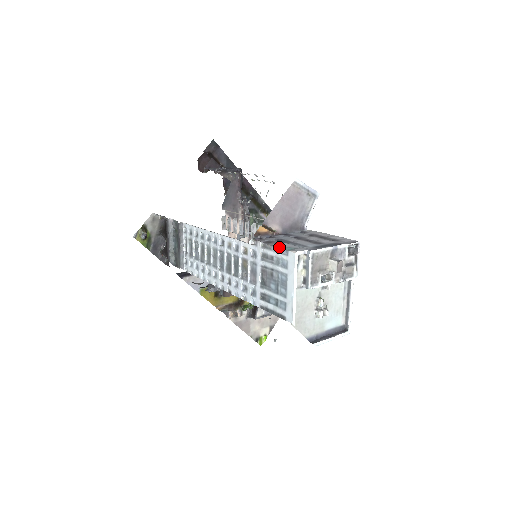
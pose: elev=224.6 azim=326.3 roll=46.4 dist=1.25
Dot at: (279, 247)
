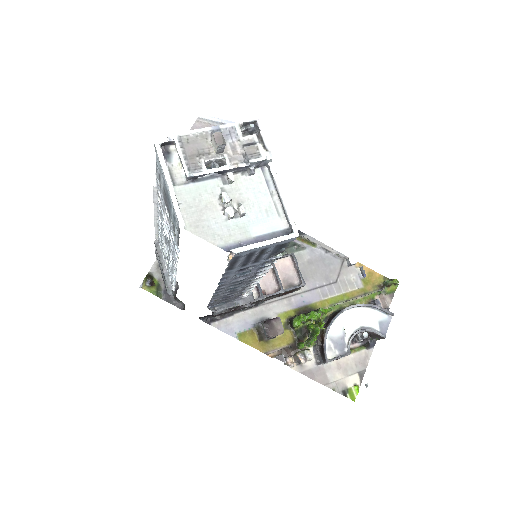
Dot at: occluded
